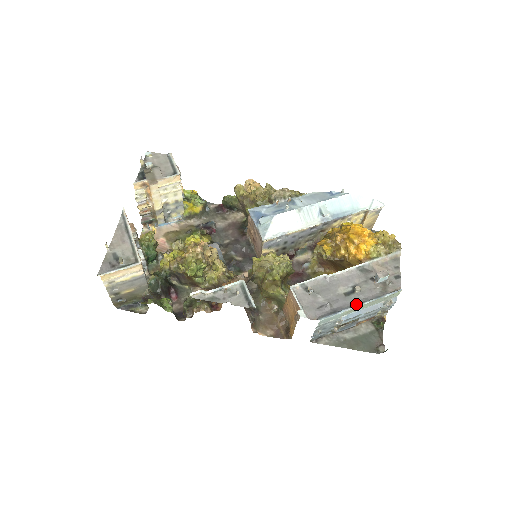
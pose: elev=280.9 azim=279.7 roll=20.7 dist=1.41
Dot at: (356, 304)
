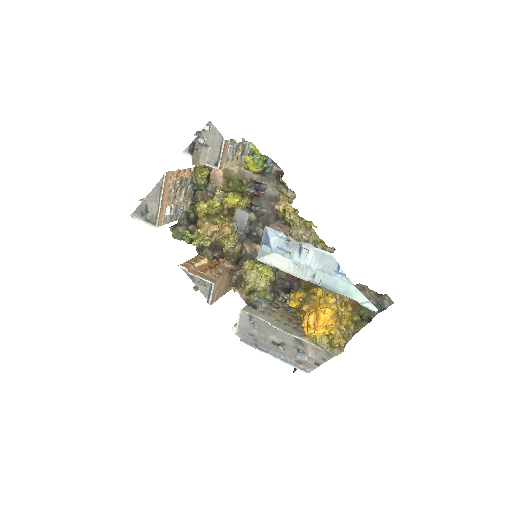
Dot at: (272, 353)
